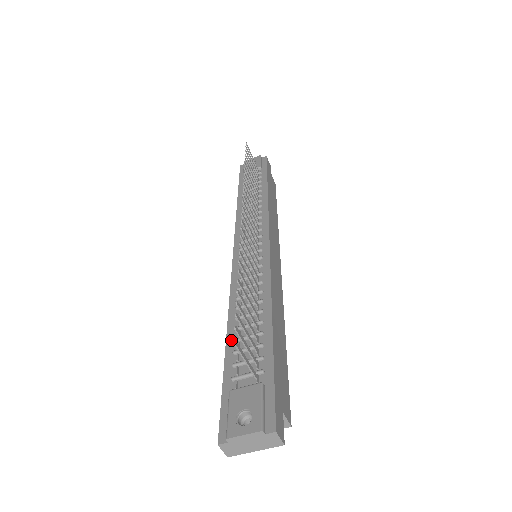
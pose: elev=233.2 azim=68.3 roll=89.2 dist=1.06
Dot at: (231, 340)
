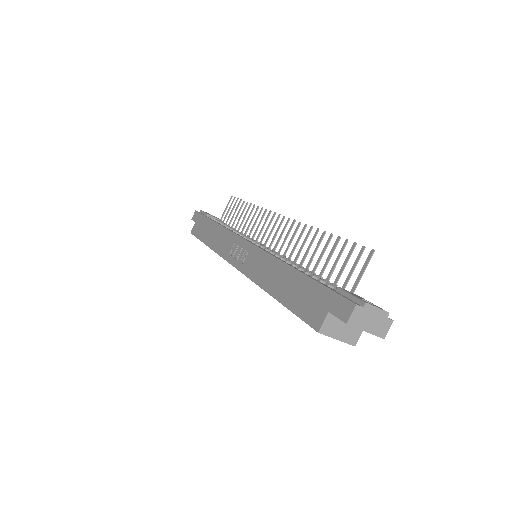
Dot at: occluded
